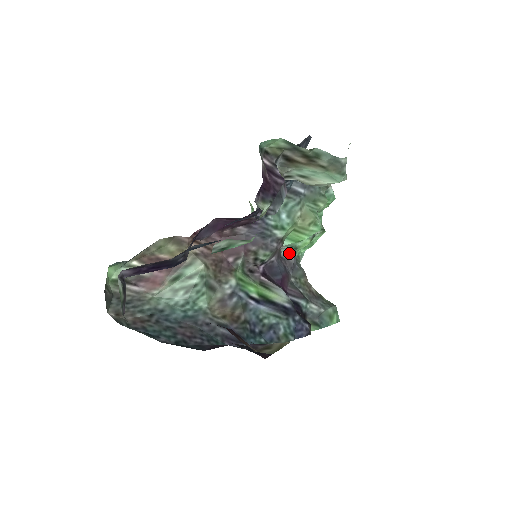
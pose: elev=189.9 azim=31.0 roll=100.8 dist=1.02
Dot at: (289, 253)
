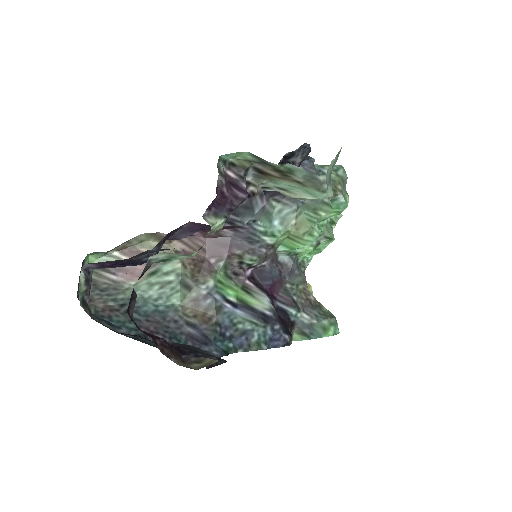
Dot at: (287, 258)
